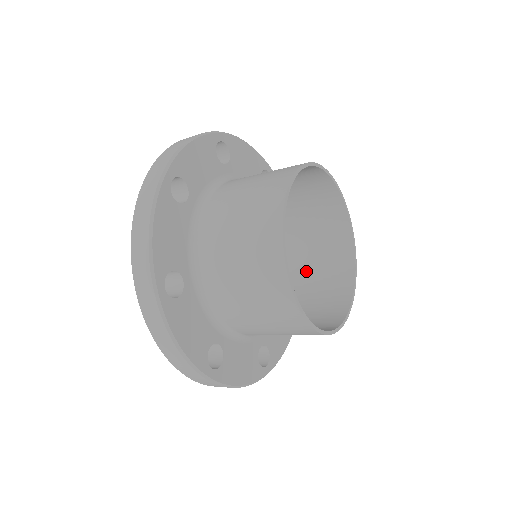
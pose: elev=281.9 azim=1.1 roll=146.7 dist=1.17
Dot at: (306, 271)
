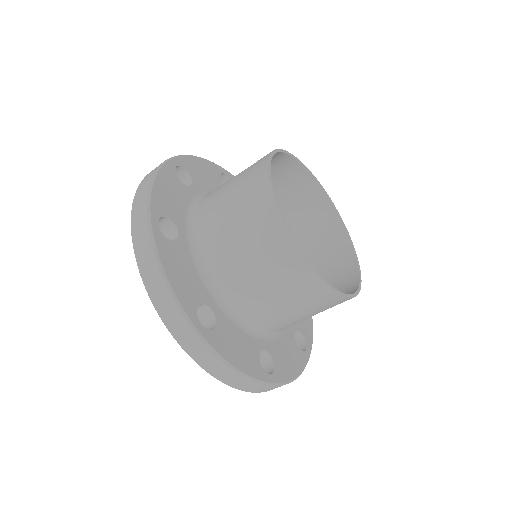
Dot at: occluded
